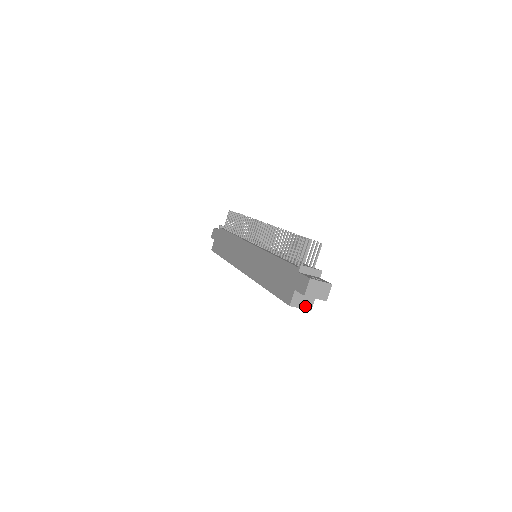
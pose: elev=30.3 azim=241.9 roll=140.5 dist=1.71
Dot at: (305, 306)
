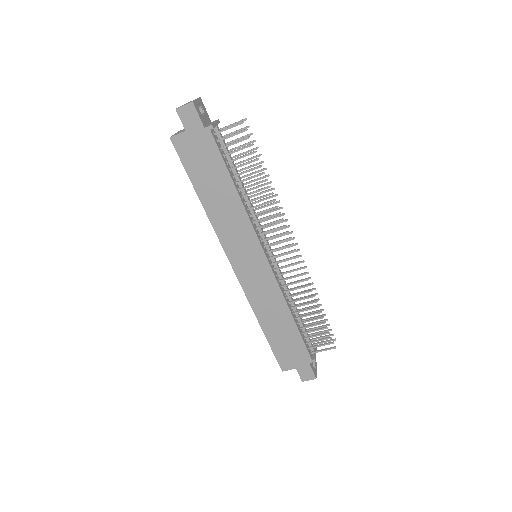
Dot at: occluded
